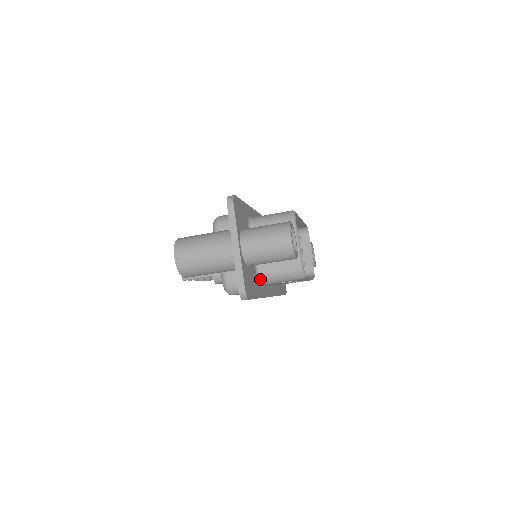
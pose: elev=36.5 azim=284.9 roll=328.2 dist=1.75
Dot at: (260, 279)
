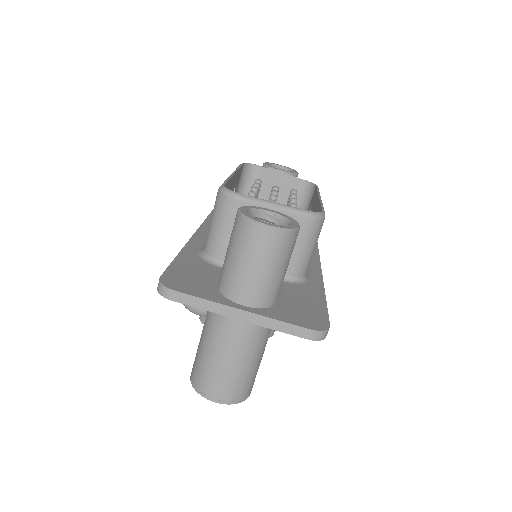
Dot at: (297, 279)
